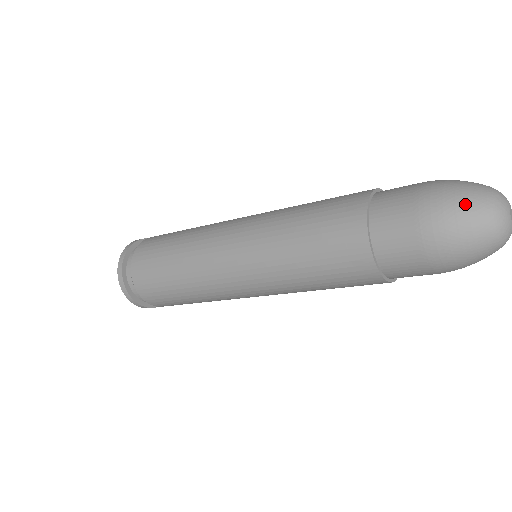
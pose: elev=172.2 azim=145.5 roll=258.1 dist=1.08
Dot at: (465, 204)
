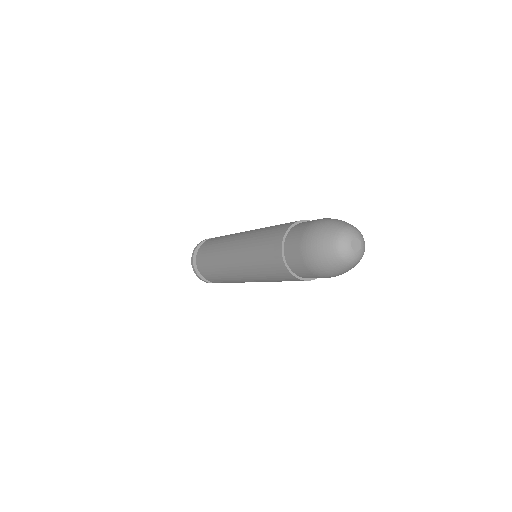
Dot at: (326, 229)
